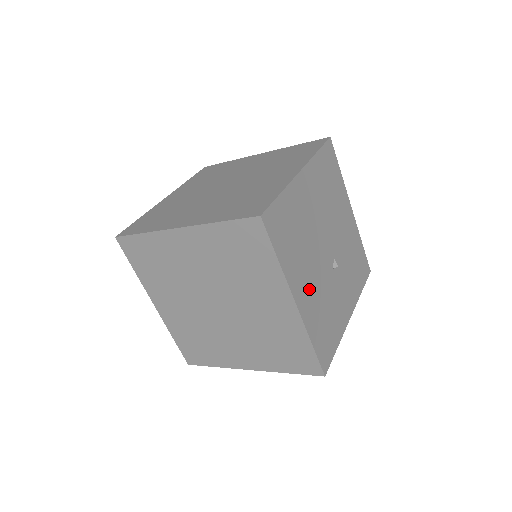
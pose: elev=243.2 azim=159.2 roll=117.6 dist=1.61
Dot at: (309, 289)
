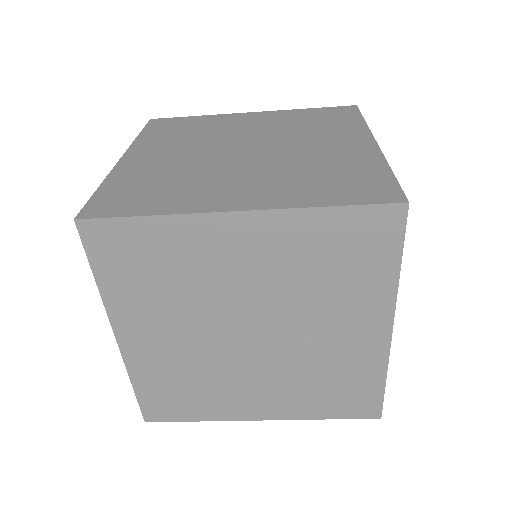
Dot at: occluded
